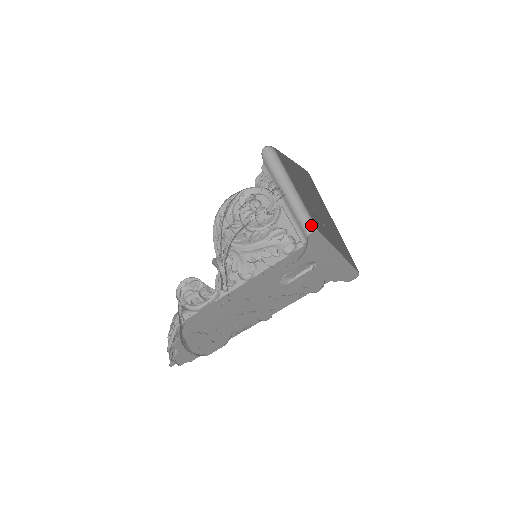
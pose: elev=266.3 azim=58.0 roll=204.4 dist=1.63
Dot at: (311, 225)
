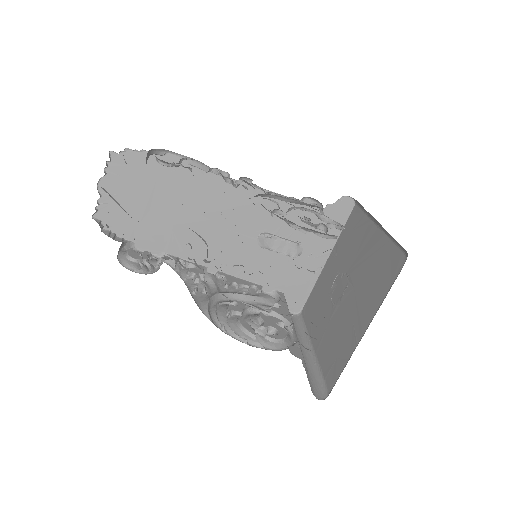
Dot at: (357, 201)
